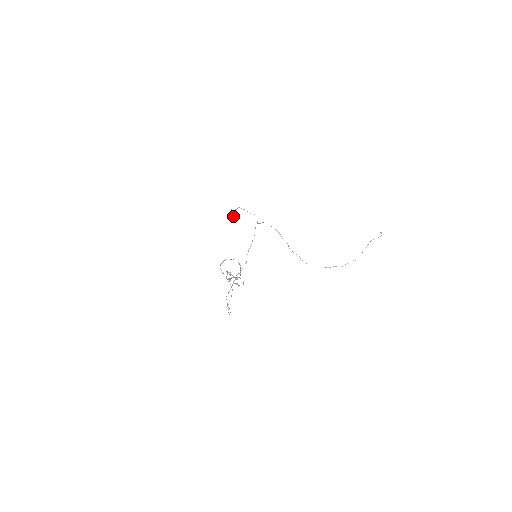
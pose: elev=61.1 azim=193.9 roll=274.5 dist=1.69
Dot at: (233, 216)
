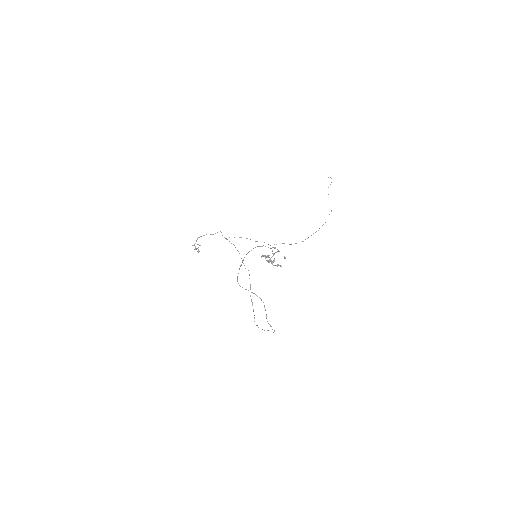
Dot at: (198, 251)
